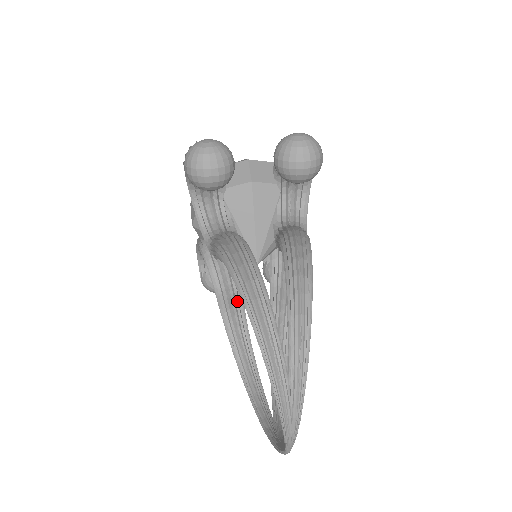
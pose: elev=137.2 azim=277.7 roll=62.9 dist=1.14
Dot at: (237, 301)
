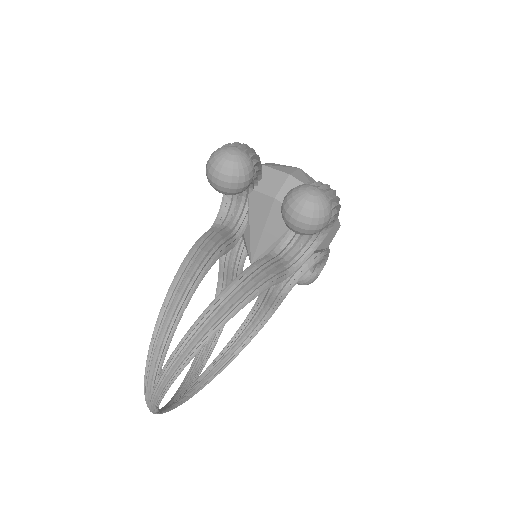
Dot at: (231, 277)
